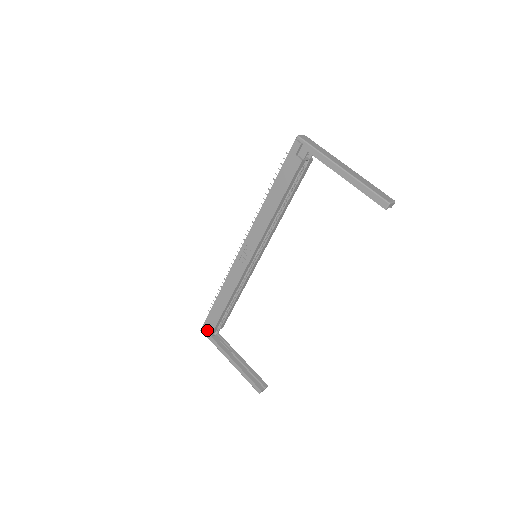
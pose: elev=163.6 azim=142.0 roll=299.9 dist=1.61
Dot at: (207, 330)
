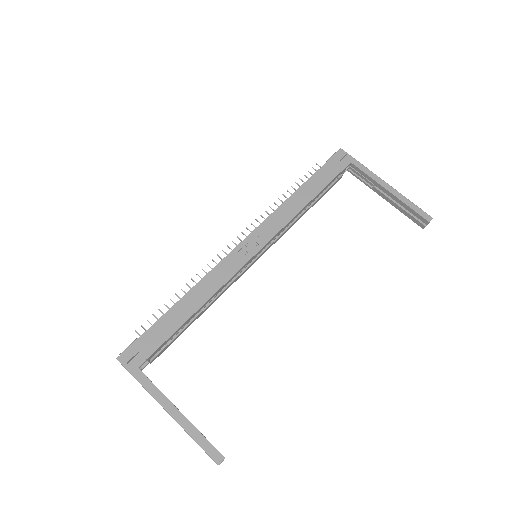
Dot at: (134, 356)
